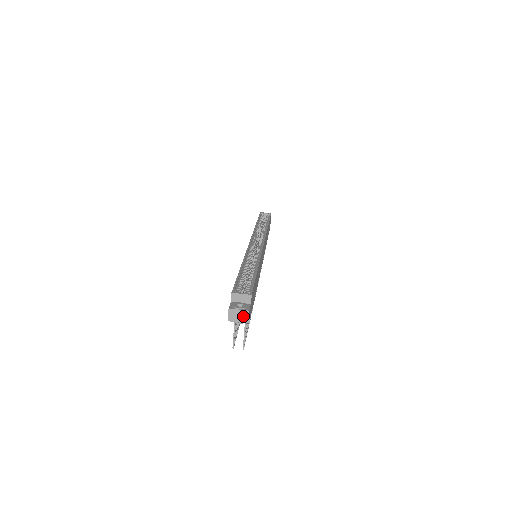
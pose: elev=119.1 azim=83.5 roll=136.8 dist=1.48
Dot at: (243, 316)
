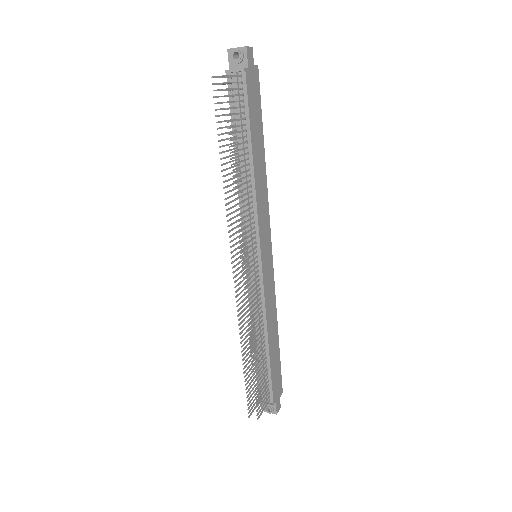
Dot at: (244, 48)
